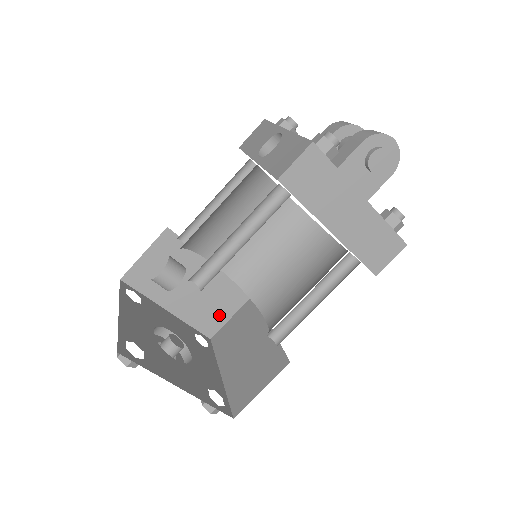
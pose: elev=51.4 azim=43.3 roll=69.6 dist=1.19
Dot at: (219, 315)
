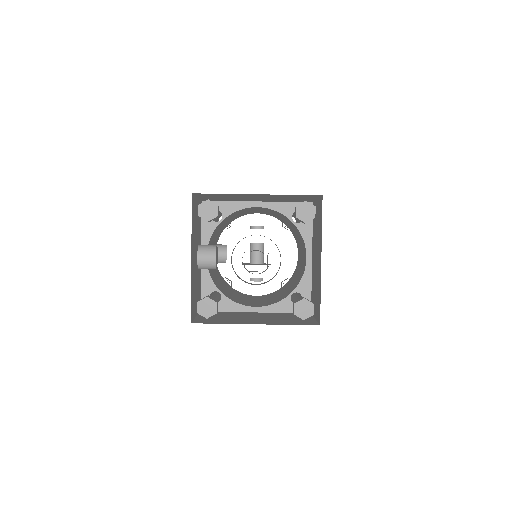
Dot at: (303, 320)
